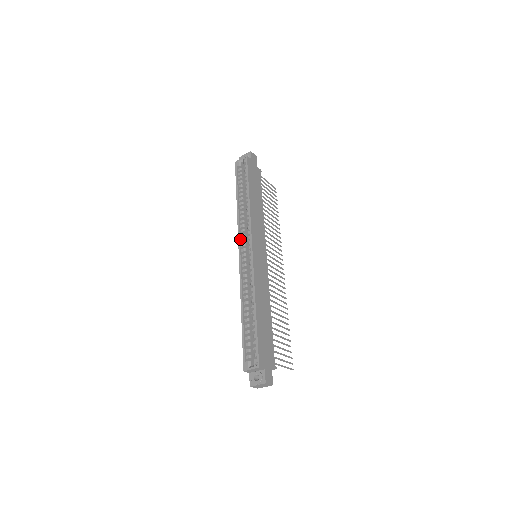
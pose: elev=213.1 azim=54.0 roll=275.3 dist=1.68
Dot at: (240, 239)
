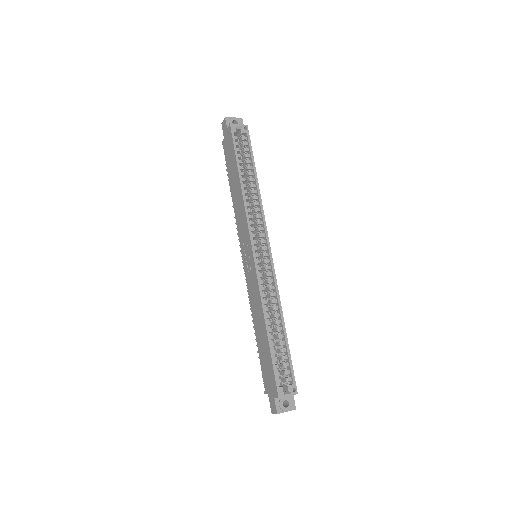
Dot at: (251, 233)
